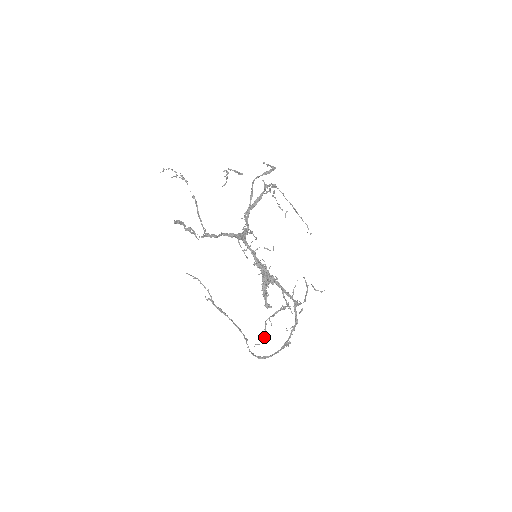
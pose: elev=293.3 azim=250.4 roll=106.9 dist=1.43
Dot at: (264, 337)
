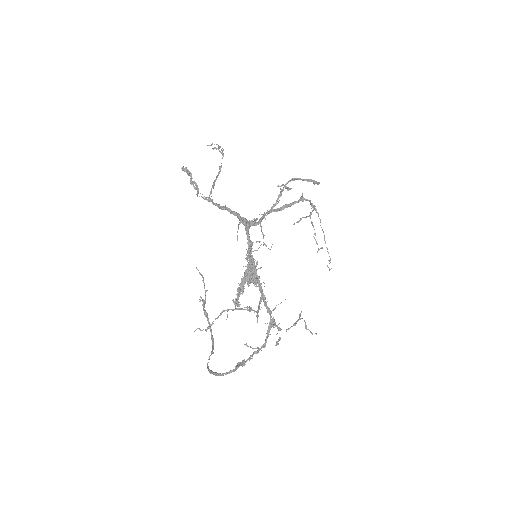
Dot at: (210, 324)
